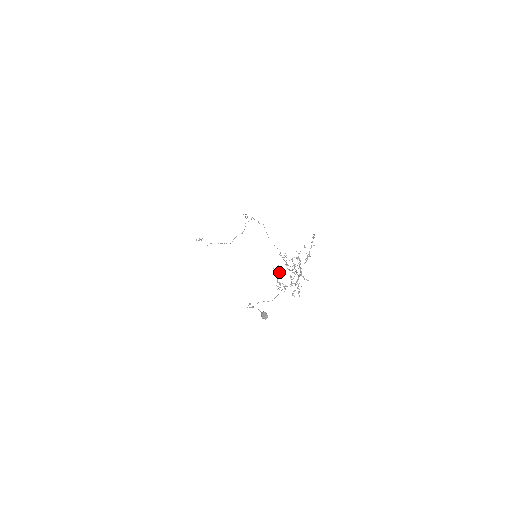
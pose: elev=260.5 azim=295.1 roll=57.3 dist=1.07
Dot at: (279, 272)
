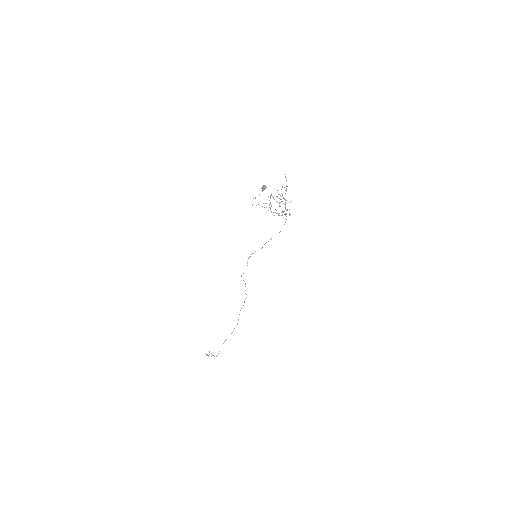
Dot at: occluded
